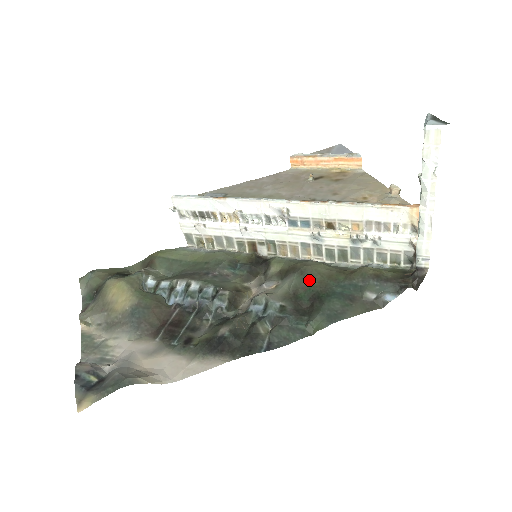
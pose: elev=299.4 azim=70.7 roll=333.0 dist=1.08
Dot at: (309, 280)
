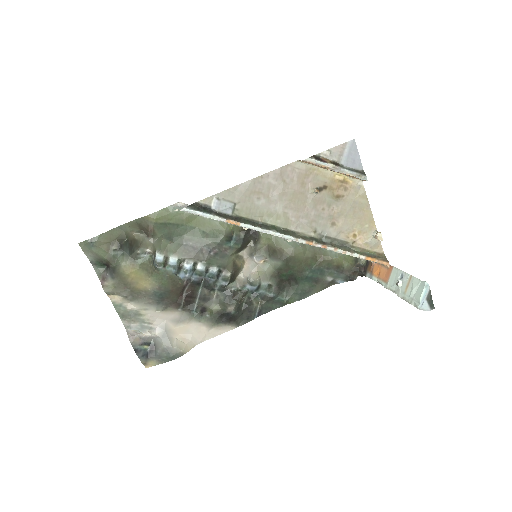
Dot at: (291, 266)
